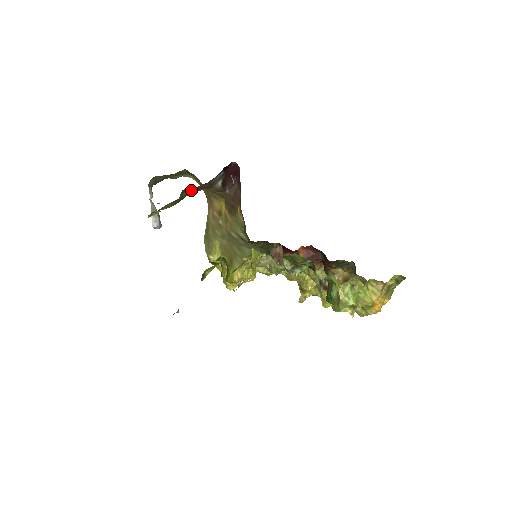
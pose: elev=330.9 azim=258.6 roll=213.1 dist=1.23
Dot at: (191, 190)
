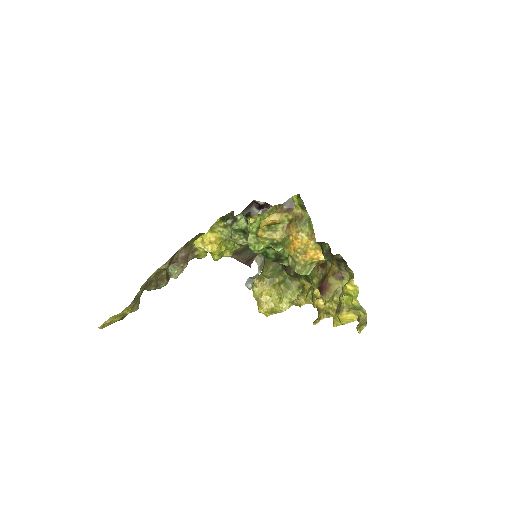
Dot at: occluded
